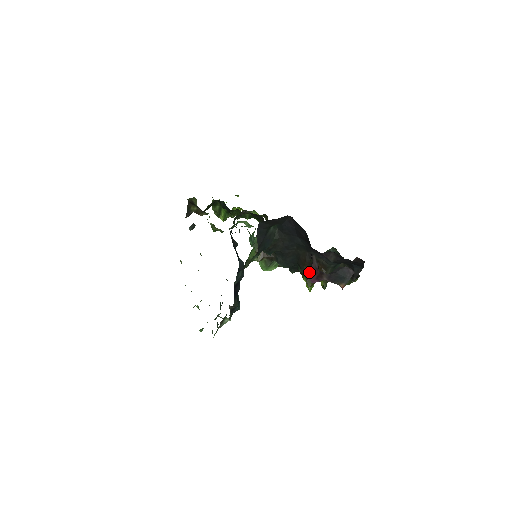
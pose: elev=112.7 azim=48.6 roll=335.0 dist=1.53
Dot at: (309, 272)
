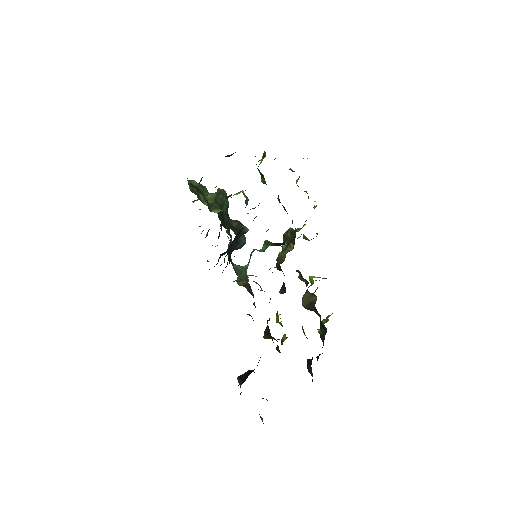
Dot at: (239, 377)
